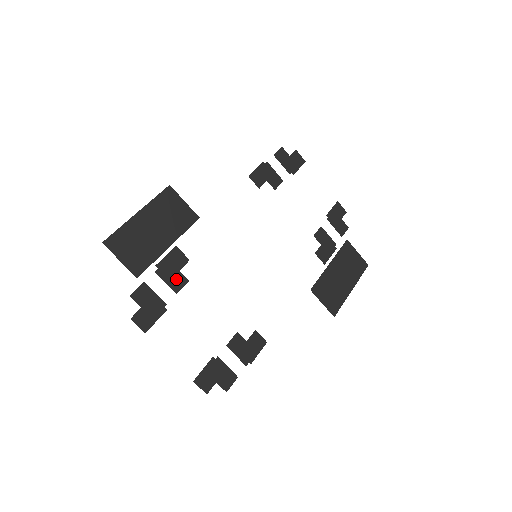
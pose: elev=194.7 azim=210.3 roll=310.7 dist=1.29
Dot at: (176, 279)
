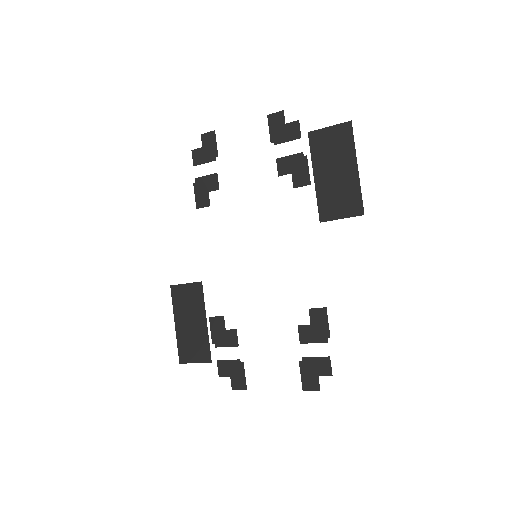
Dot at: (229, 337)
